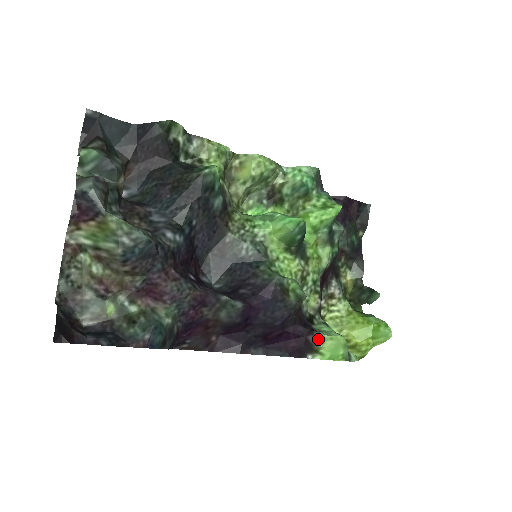
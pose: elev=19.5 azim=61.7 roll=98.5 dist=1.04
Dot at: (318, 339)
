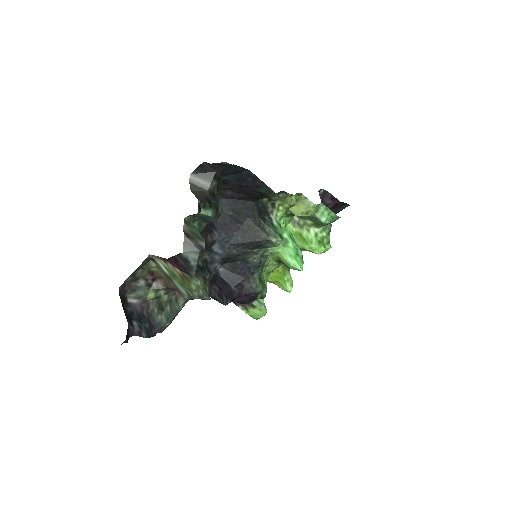
Dot at: (253, 305)
